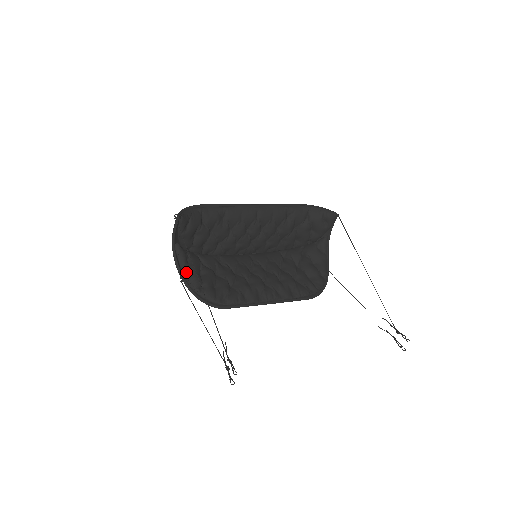
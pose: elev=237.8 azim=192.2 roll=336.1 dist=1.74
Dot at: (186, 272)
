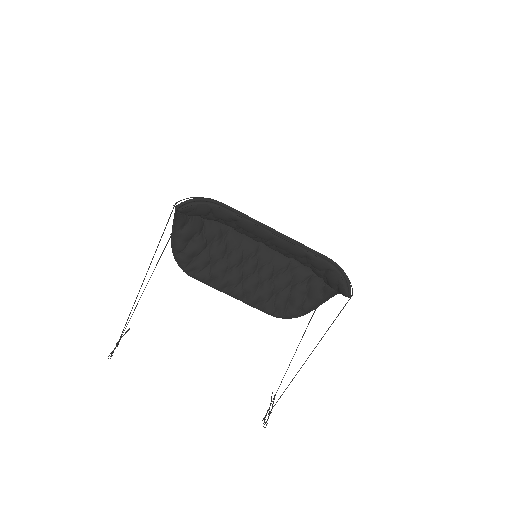
Dot at: (176, 235)
